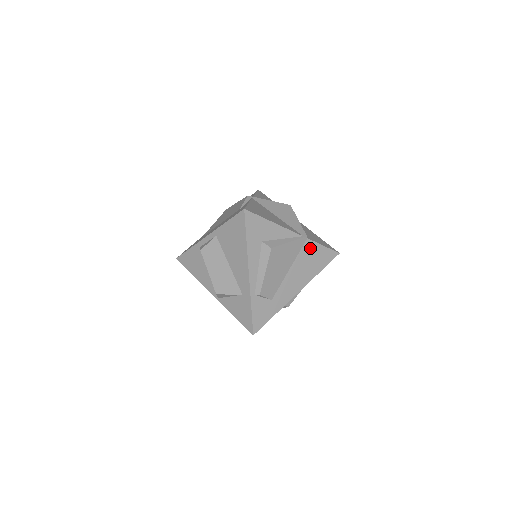
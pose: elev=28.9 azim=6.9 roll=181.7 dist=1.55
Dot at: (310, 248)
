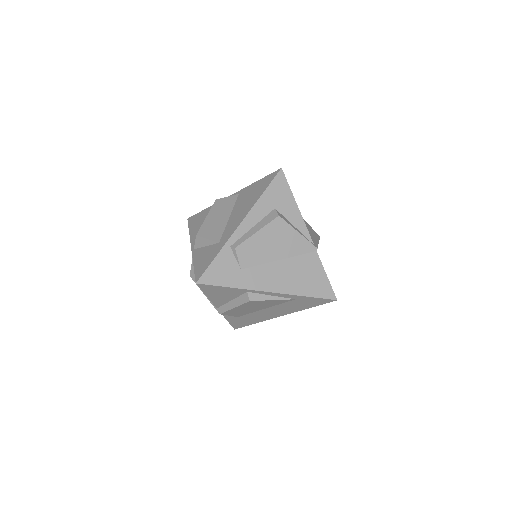
Dot at: (313, 263)
